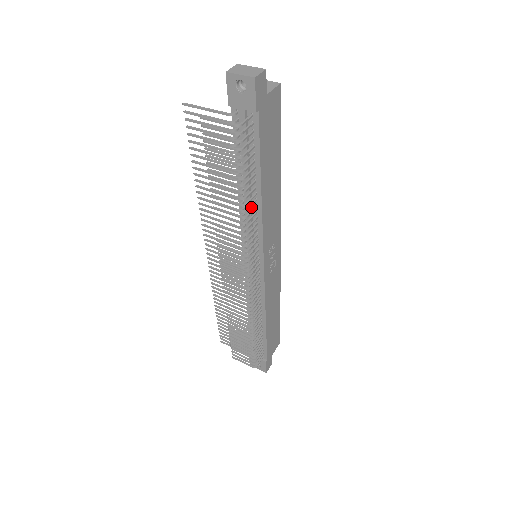
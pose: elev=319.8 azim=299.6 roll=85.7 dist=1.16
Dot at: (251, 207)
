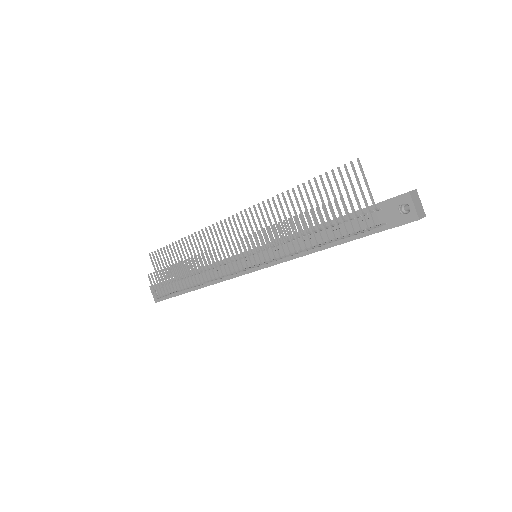
Dot at: (303, 246)
